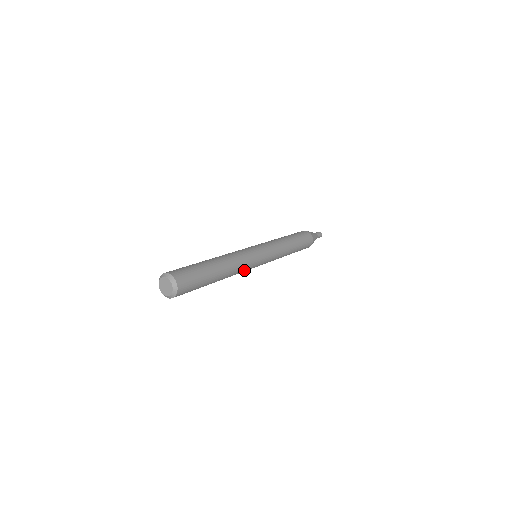
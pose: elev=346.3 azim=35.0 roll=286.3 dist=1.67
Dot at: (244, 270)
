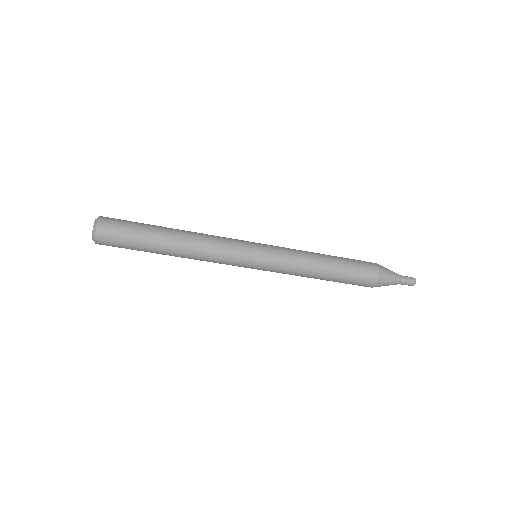
Dot at: (218, 259)
